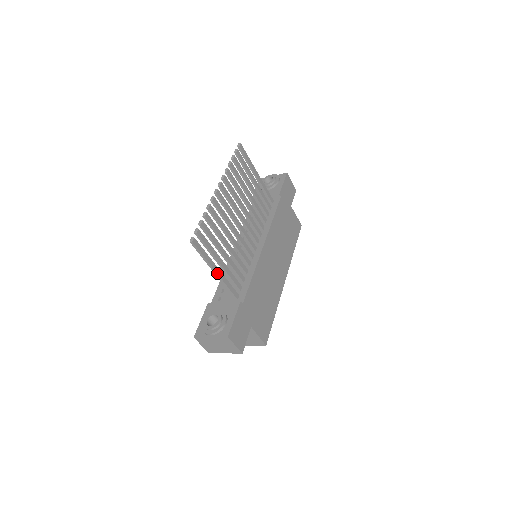
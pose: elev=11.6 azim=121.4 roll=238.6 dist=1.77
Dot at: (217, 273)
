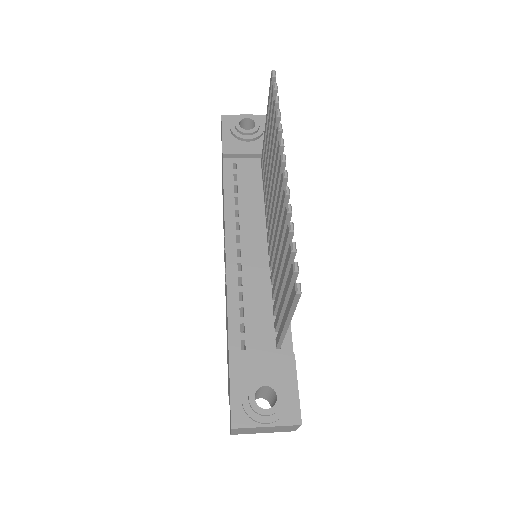
Dot at: (288, 325)
